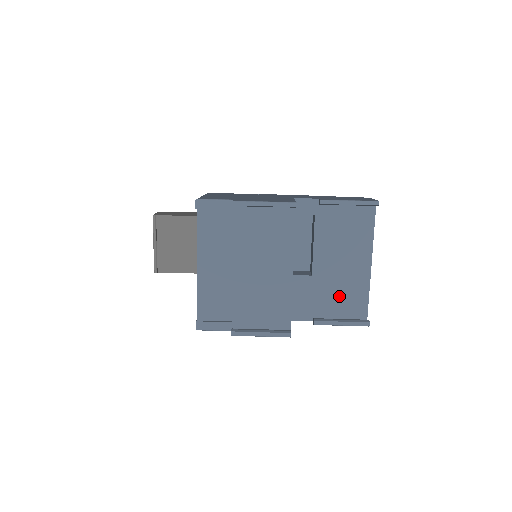
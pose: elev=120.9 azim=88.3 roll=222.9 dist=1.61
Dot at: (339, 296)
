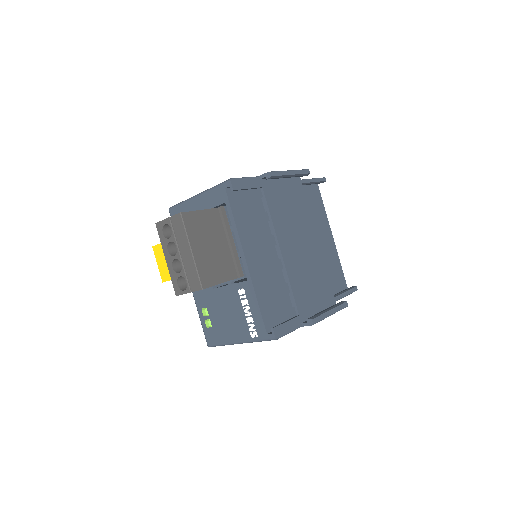
Dot at: occluded
